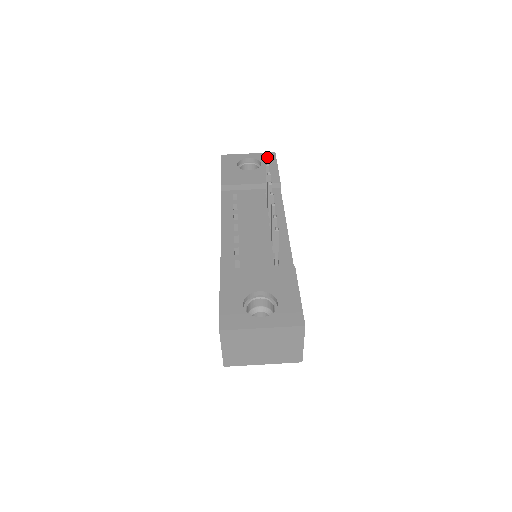
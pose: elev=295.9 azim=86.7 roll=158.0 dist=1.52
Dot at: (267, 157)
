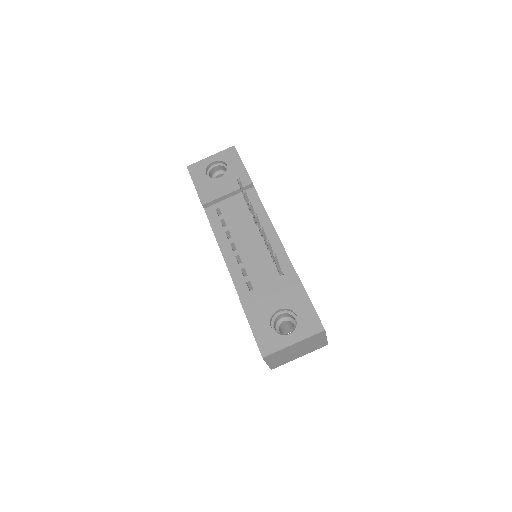
Dot at: (229, 155)
